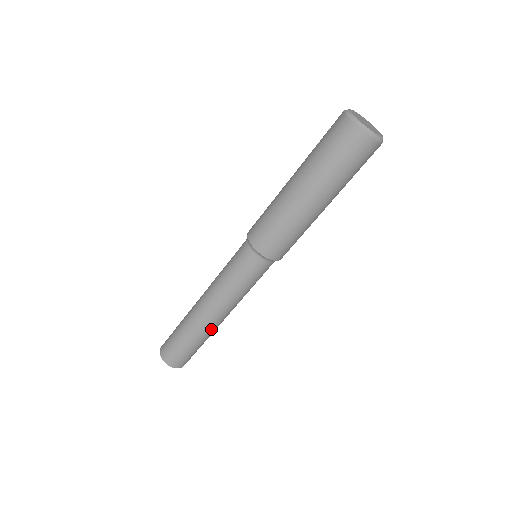
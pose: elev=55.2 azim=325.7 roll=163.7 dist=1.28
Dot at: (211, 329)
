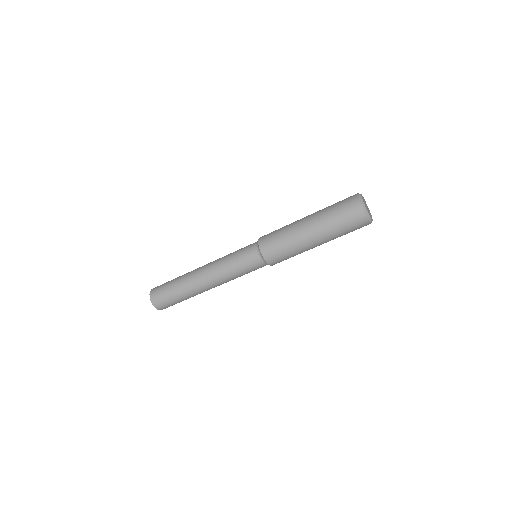
Dot at: (193, 285)
